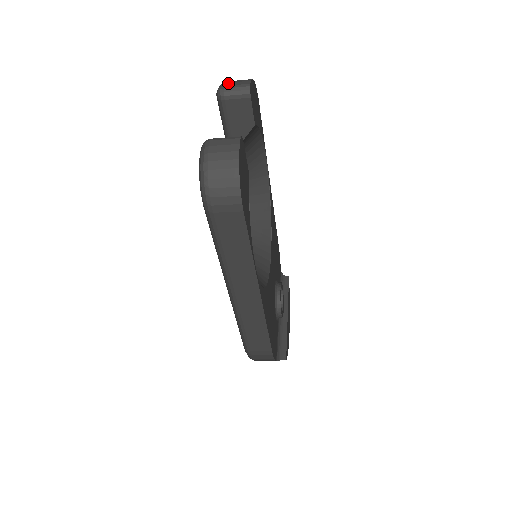
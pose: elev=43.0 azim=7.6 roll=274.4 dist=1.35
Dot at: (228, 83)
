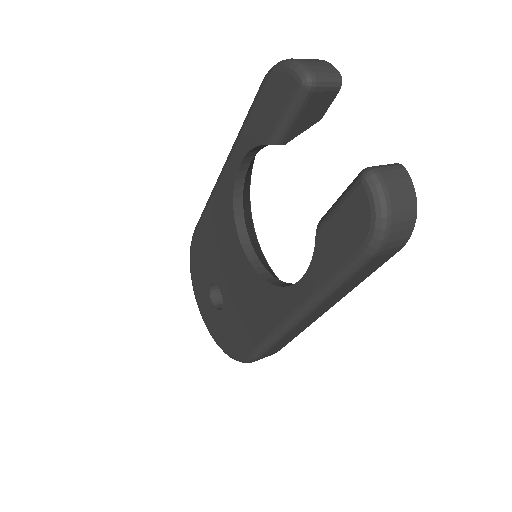
Dot at: (313, 67)
